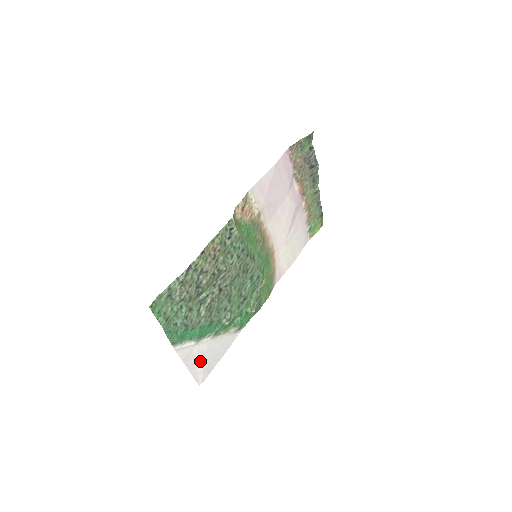
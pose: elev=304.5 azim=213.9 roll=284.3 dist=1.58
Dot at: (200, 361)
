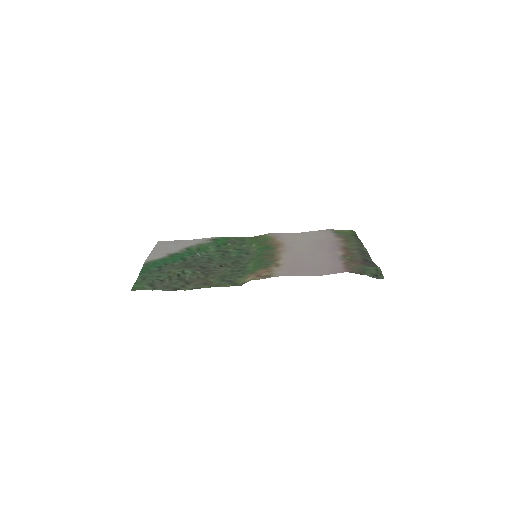
Dot at: (165, 248)
